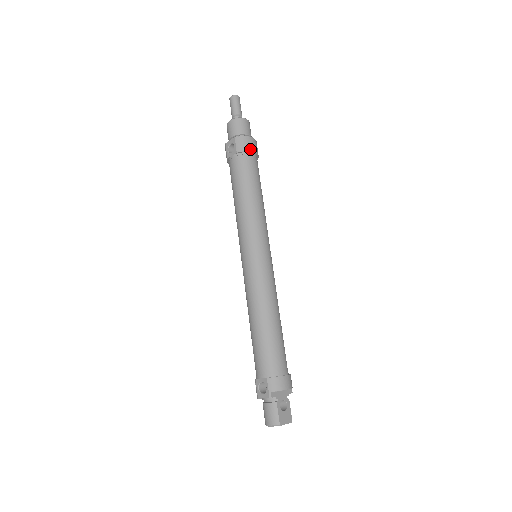
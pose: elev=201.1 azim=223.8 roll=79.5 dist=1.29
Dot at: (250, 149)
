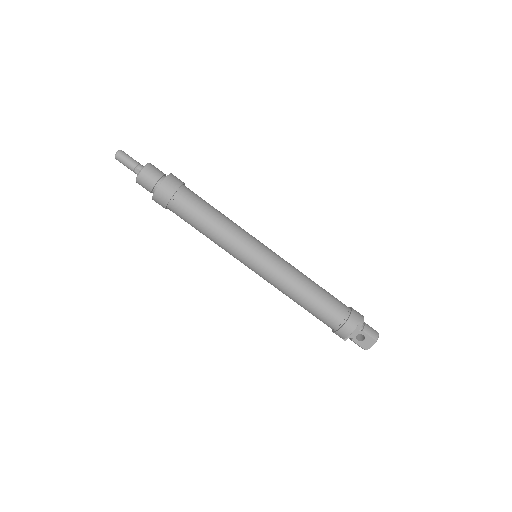
Dot at: (165, 203)
